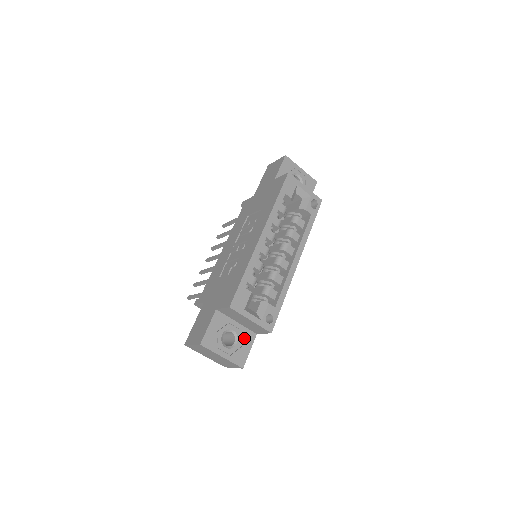
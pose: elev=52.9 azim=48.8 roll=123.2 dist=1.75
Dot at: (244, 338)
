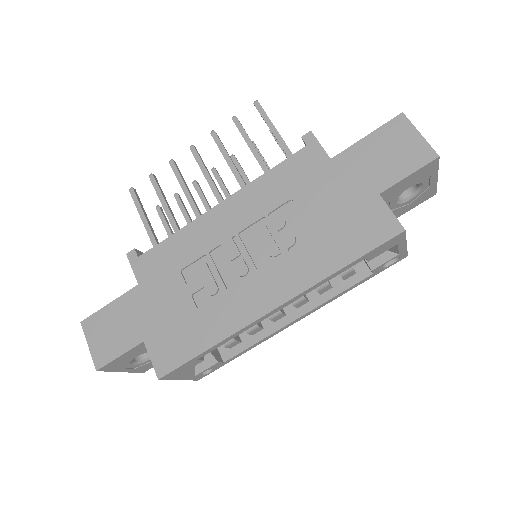
Dot at: occluded
